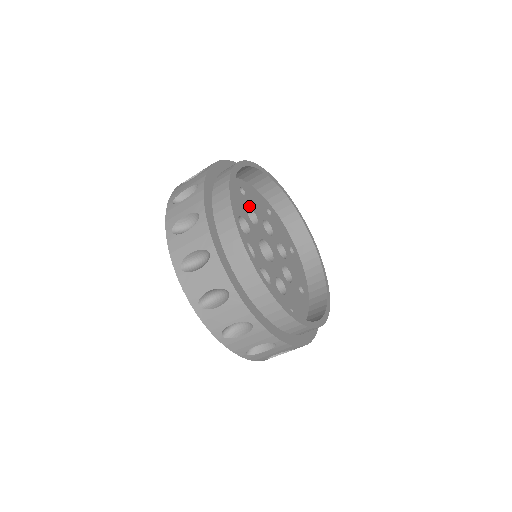
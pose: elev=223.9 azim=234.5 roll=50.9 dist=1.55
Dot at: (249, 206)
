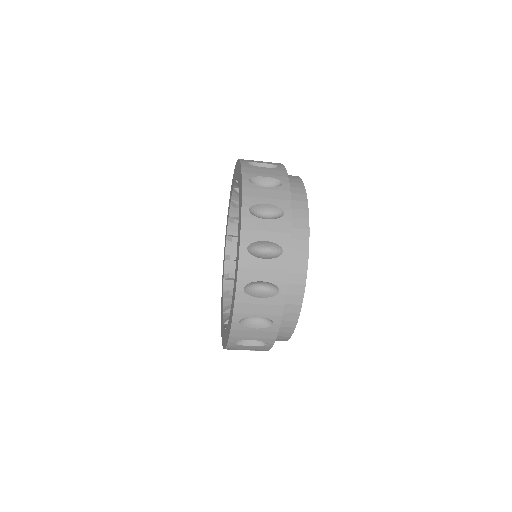
Dot at: occluded
